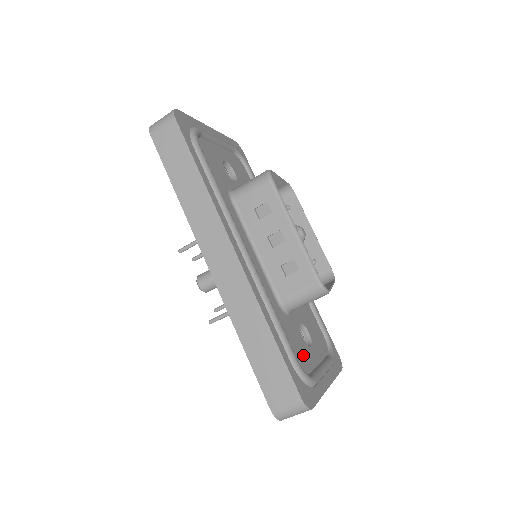
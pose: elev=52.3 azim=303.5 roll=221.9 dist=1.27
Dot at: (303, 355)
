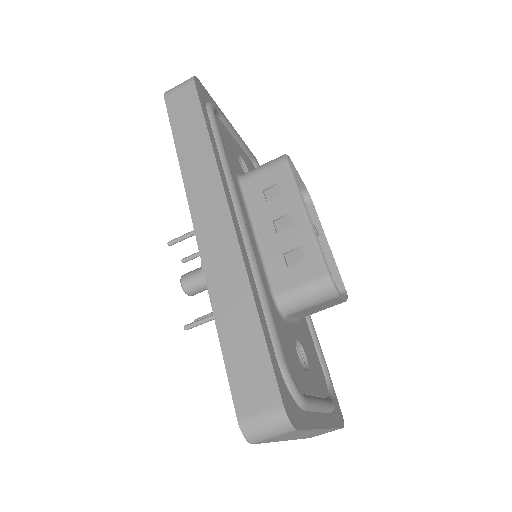
Dot at: (295, 369)
